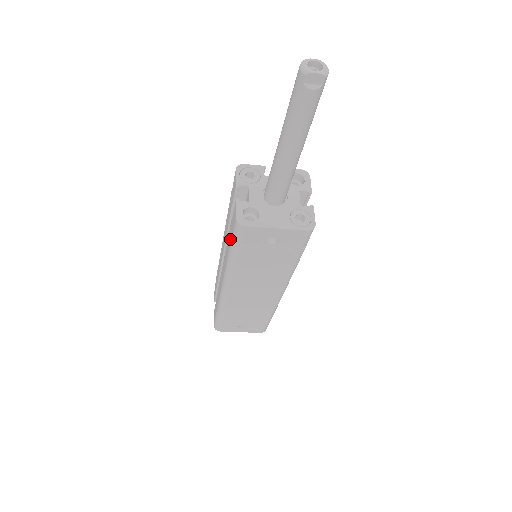
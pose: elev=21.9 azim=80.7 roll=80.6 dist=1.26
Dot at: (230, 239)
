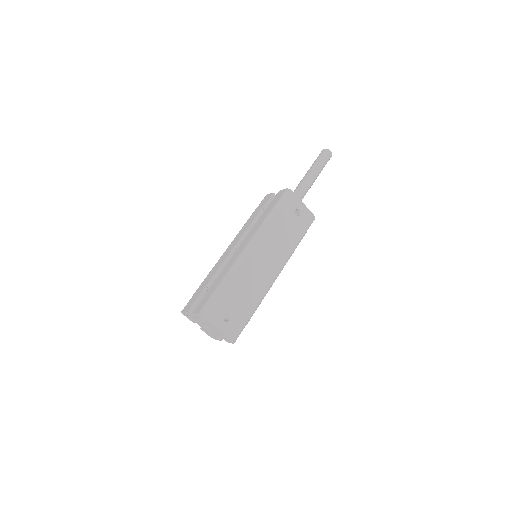
Dot at: (272, 206)
